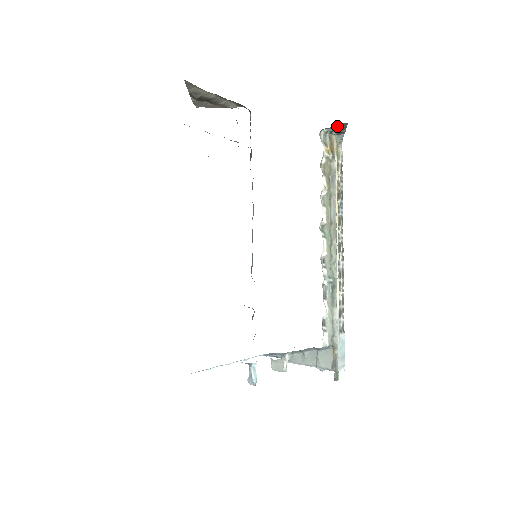
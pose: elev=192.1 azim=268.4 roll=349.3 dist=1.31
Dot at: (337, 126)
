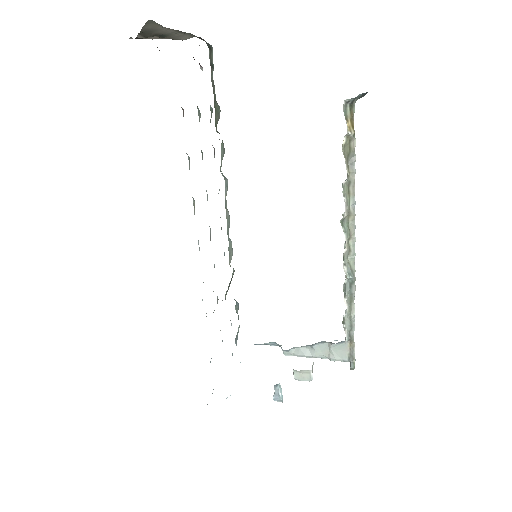
Dot at: (360, 94)
